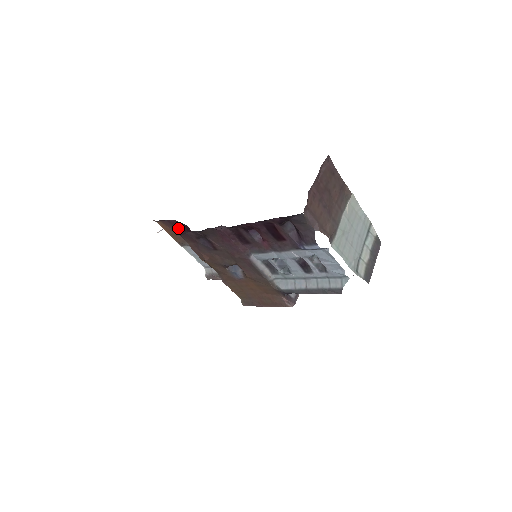
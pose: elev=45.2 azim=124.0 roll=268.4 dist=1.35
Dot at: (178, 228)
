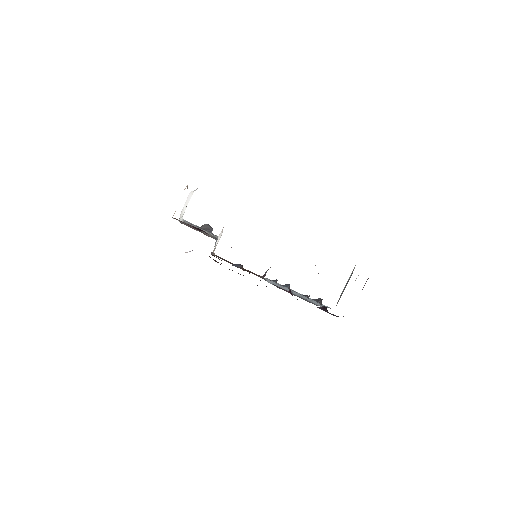
Dot at: occluded
